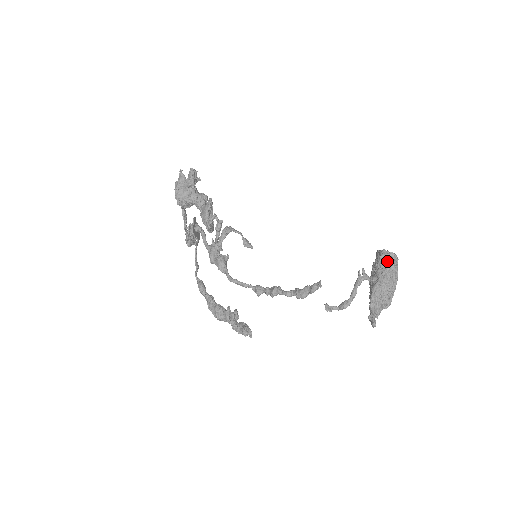
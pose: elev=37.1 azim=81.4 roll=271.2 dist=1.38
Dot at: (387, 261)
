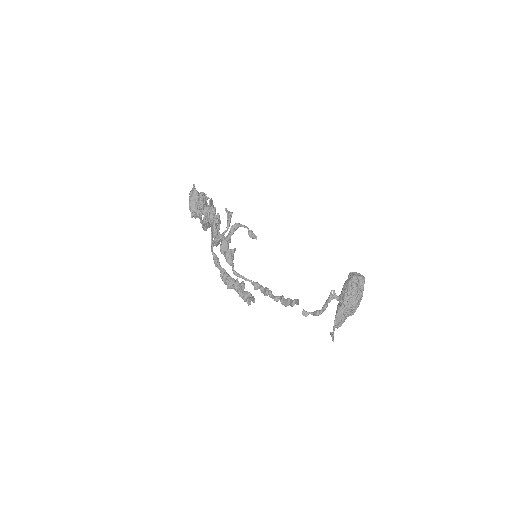
Dot at: (353, 288)
